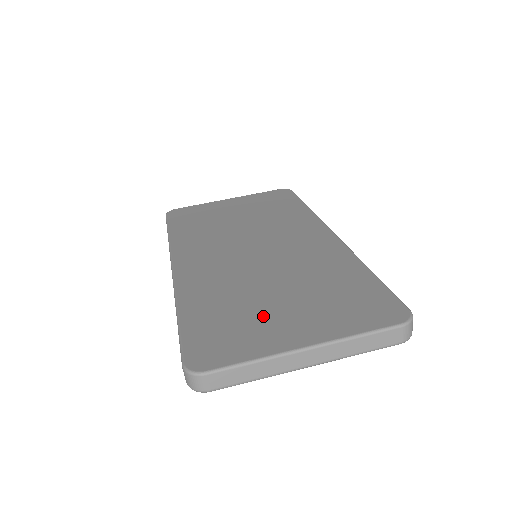
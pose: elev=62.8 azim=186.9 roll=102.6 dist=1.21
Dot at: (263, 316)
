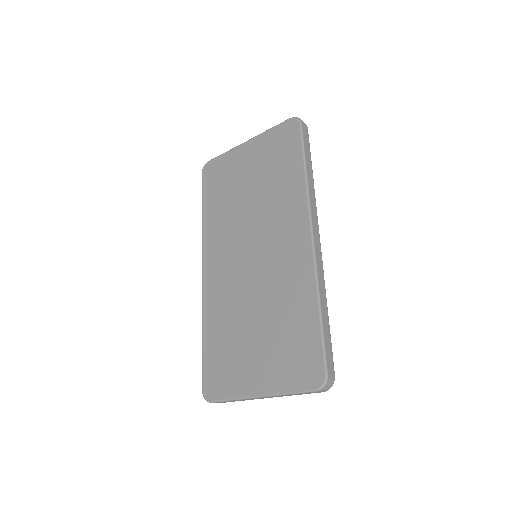
Dot at: (243, 355)
